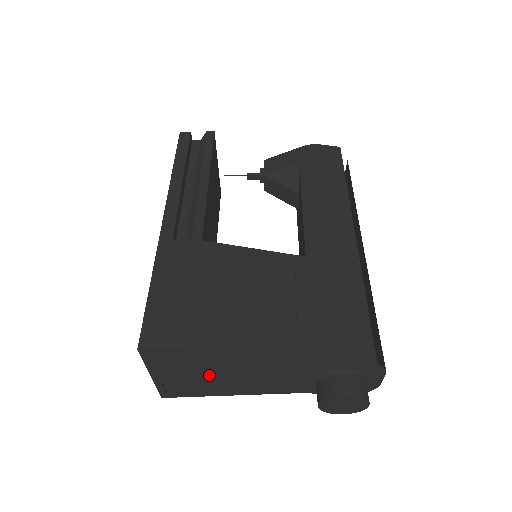
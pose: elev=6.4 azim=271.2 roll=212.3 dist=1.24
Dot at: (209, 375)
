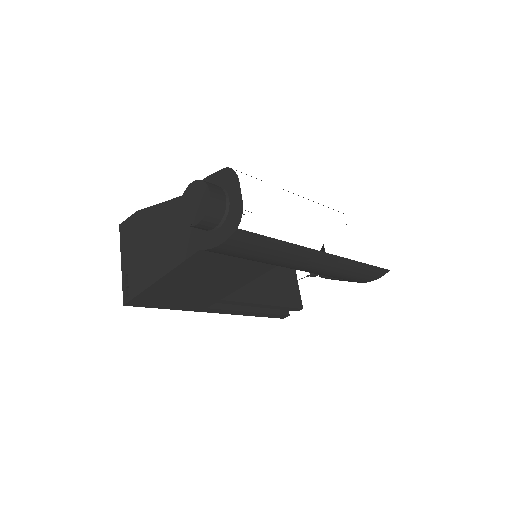
Dot at: (146, 246)
